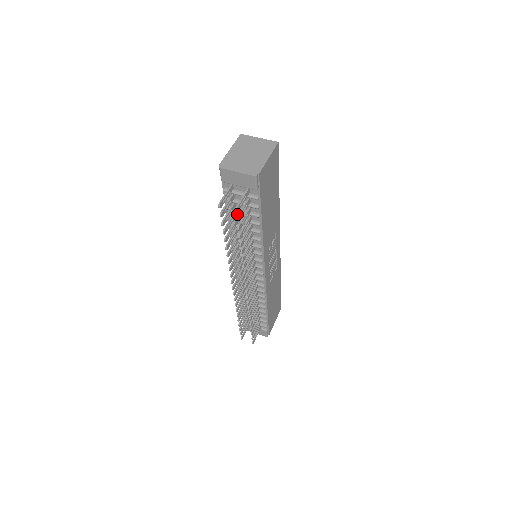
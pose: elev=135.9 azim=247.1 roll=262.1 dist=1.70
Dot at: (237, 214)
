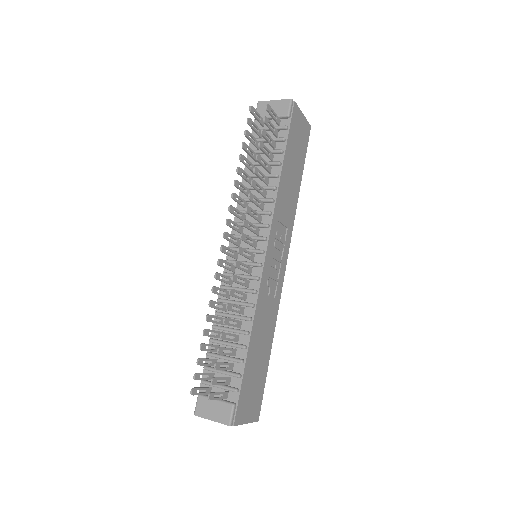
Dot at: occluded
